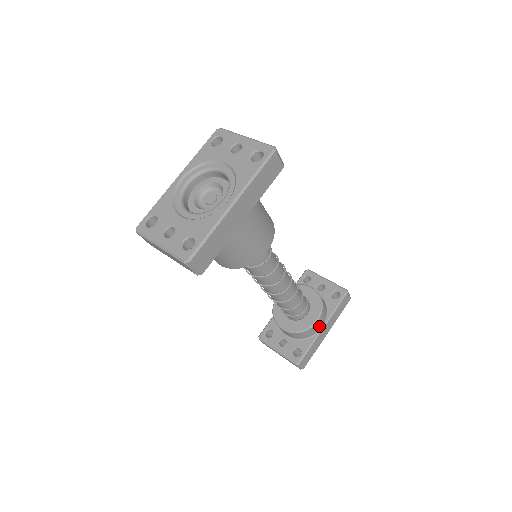
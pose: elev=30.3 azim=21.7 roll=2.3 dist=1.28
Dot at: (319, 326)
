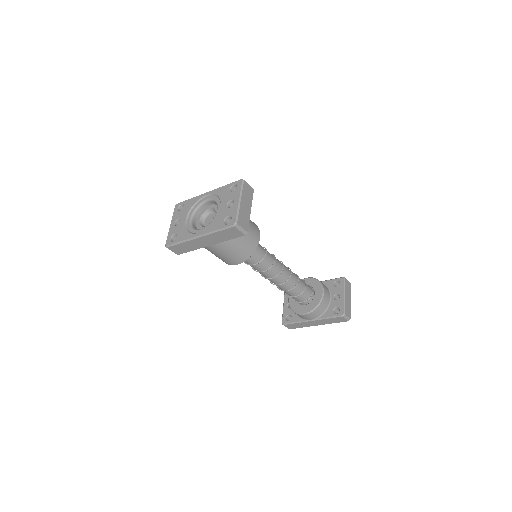
Dot at: (307, 318)
